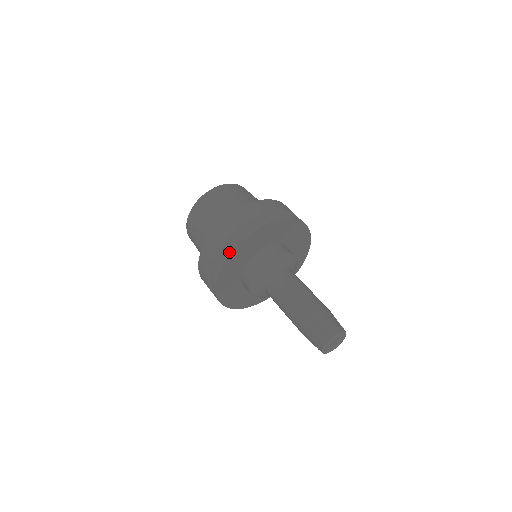
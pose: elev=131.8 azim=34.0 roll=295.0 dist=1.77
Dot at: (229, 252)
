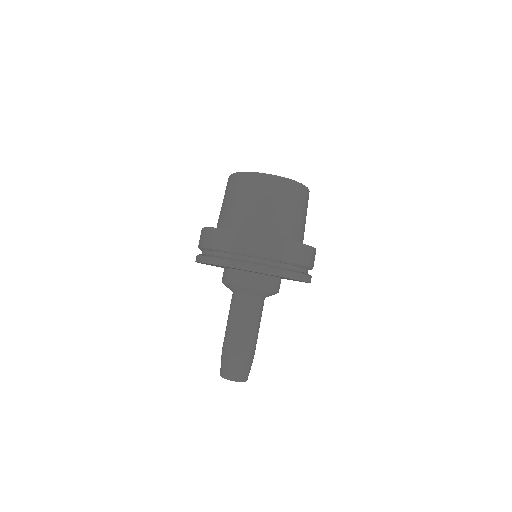
Dot at: (208, 261)
